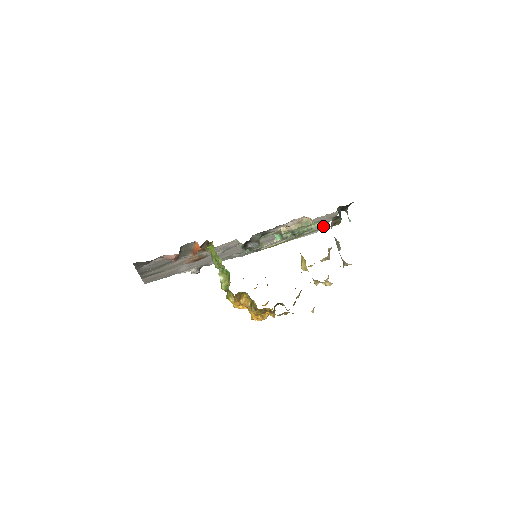
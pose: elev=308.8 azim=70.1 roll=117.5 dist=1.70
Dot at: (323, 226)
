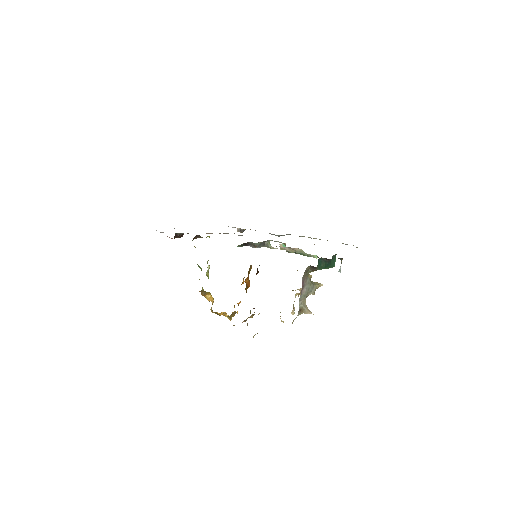
Dot at: occluded
